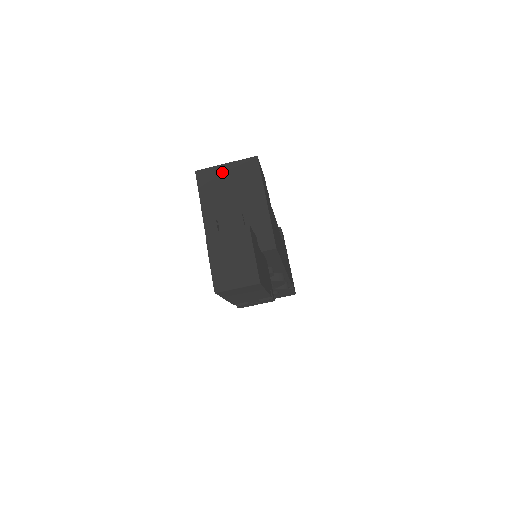
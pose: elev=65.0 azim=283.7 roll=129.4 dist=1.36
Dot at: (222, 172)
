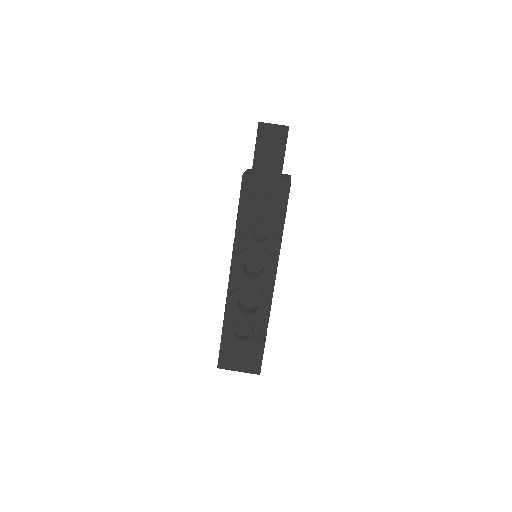
Dot at: occluded
